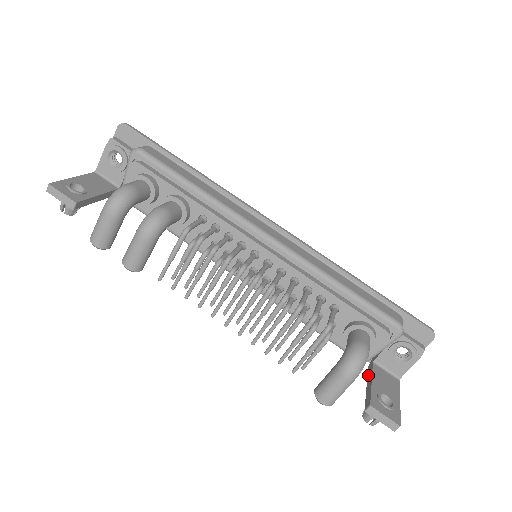
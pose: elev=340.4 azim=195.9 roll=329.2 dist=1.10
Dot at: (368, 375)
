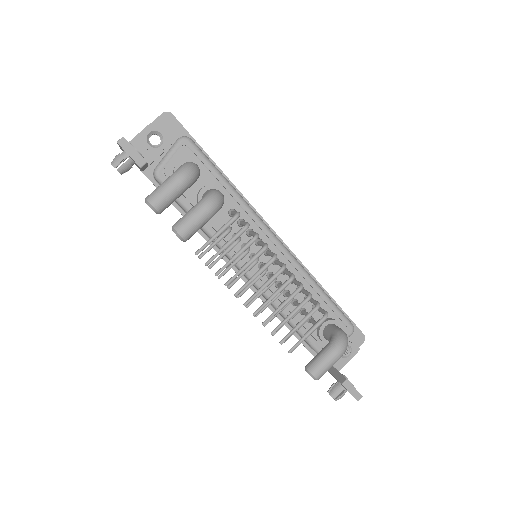
Dot at: occluded
